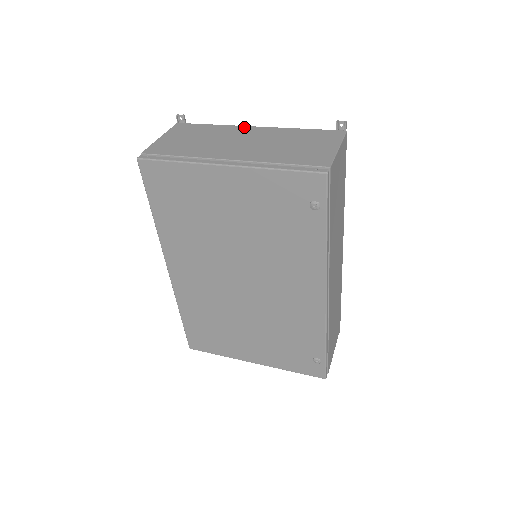
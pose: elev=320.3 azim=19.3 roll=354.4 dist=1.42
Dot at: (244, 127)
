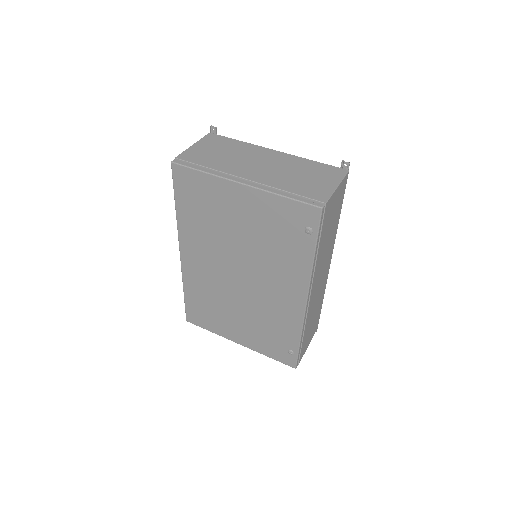
Dot at: (265, 149)
